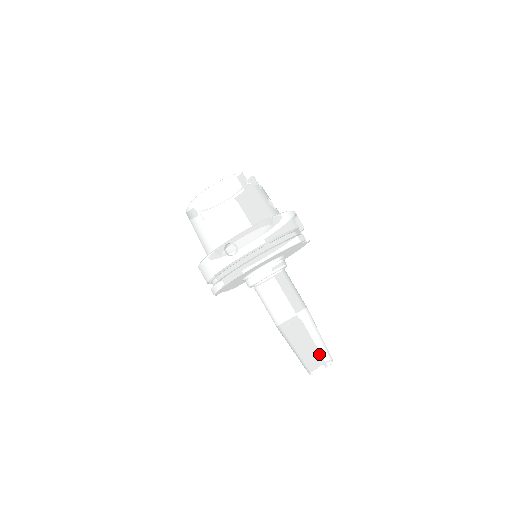
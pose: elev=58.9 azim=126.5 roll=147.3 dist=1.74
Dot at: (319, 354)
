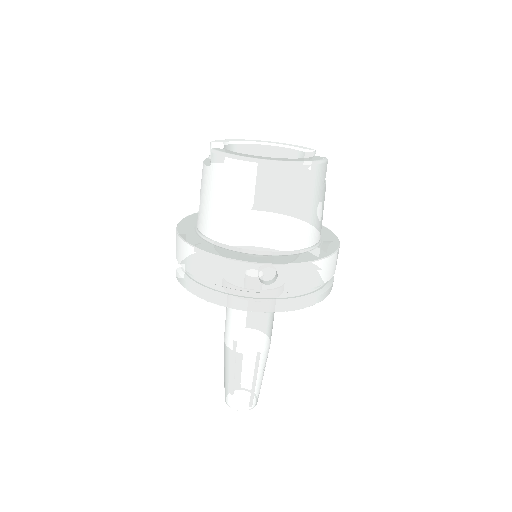
Dot at: (255, 395)
